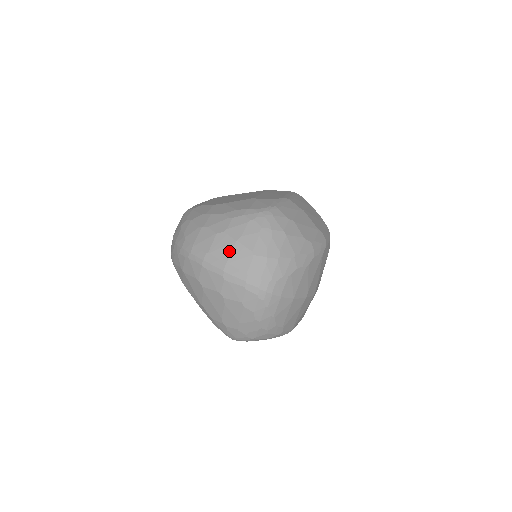
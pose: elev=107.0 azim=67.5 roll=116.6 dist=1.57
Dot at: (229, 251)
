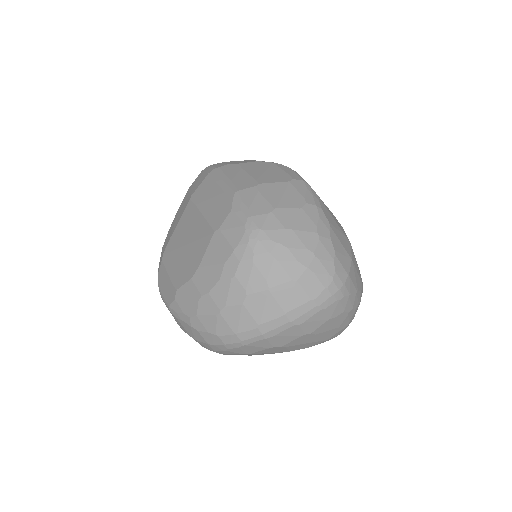
Dot at: (274, 304)
